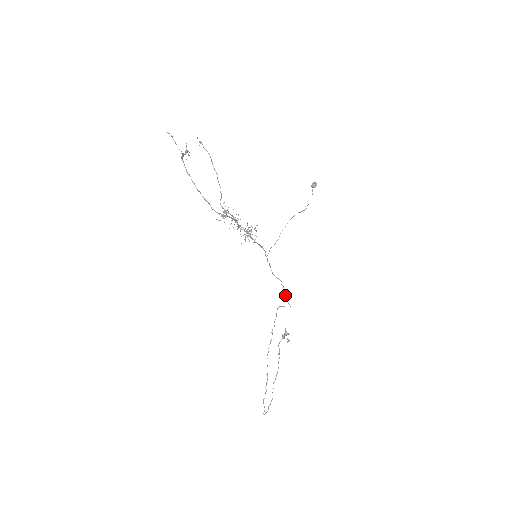
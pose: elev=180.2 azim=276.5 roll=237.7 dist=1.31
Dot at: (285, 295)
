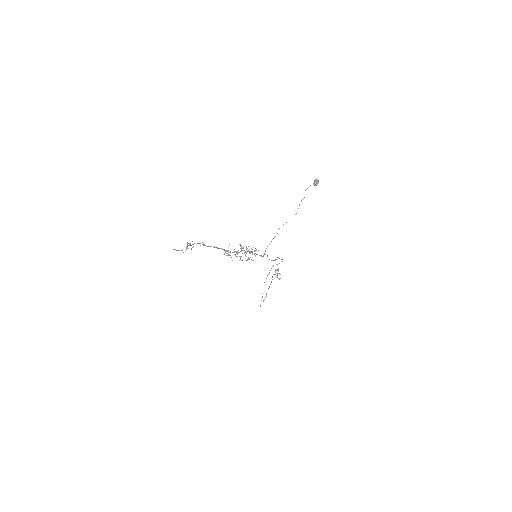
Dot at: (279, 258)
